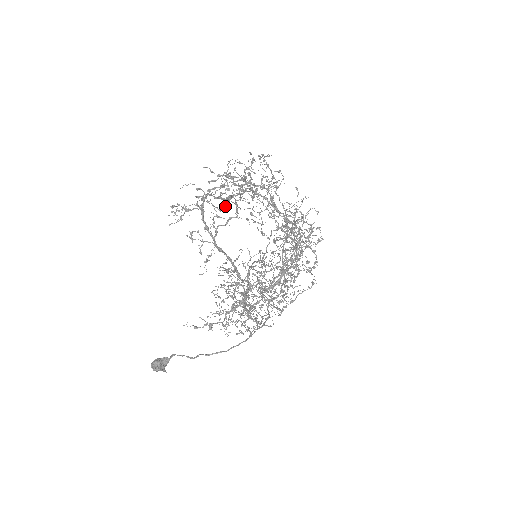
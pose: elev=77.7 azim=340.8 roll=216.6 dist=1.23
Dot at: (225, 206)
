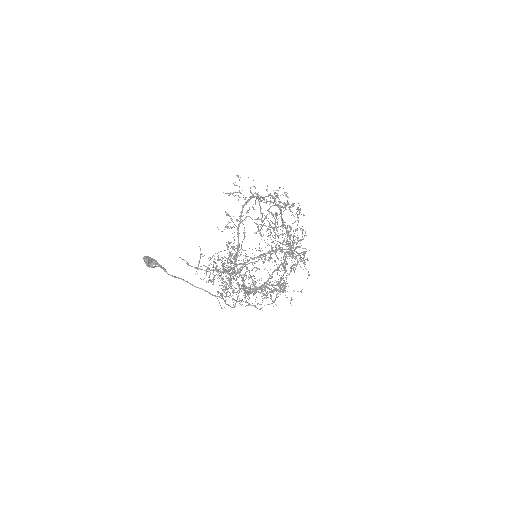
Dot at: (254, 232)
